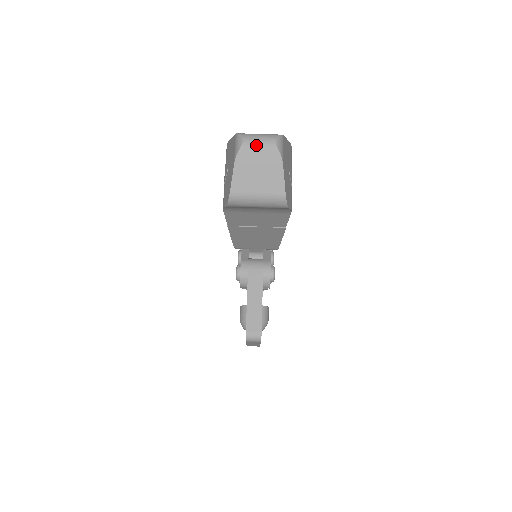
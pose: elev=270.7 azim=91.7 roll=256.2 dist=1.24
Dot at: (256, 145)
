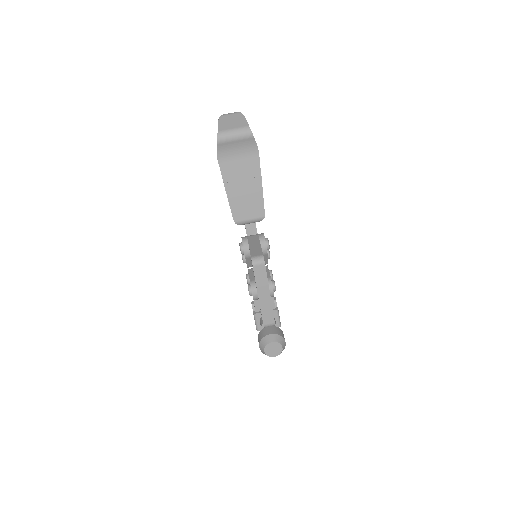
Dot at: (229, 114)
